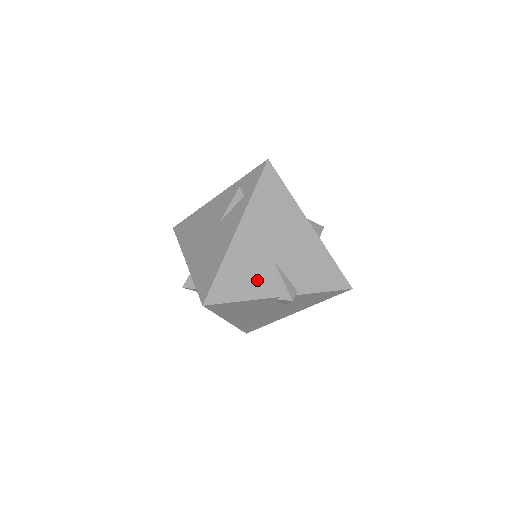
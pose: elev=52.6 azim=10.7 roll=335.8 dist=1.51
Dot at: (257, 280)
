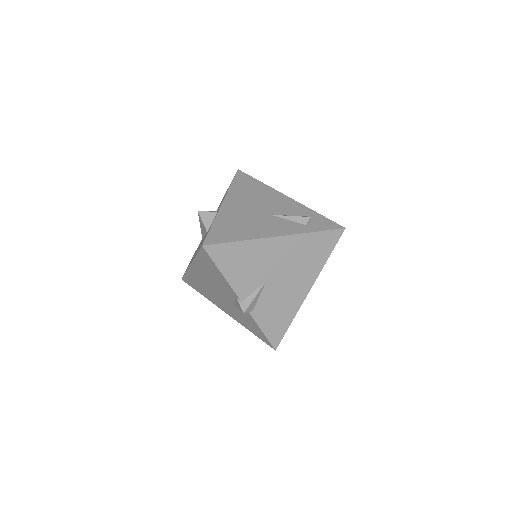
Dot at: (245, 276)
